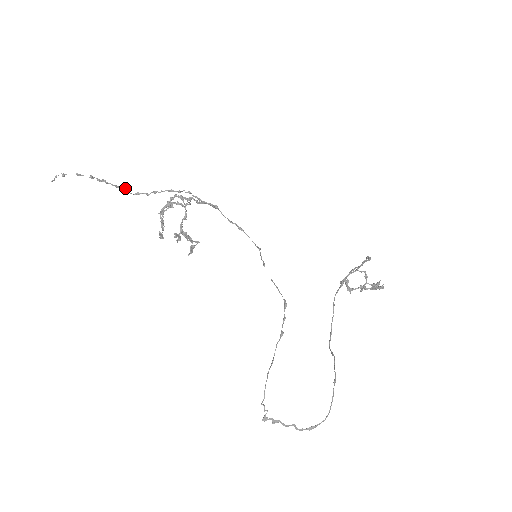
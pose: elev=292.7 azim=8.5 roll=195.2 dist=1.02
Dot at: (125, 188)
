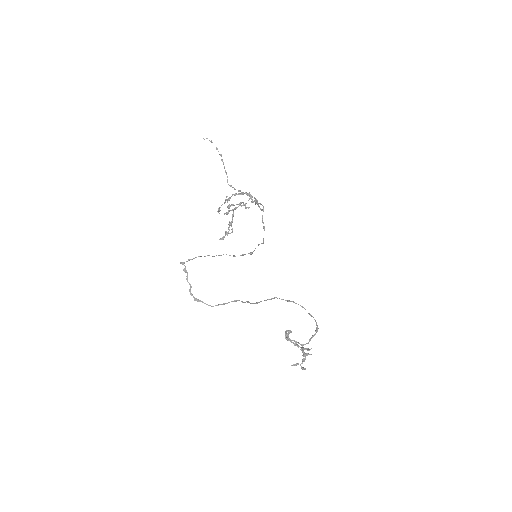
Dot at: occluded
